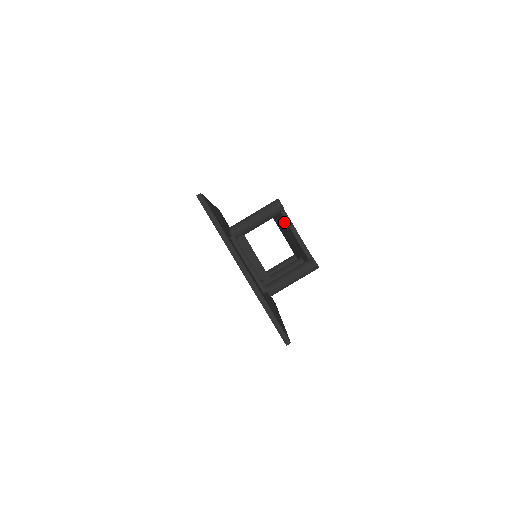
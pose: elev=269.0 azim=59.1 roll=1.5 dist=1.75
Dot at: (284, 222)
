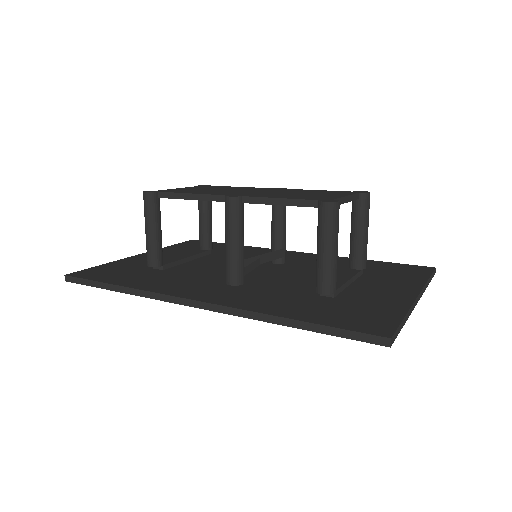
Dot at: occluded
